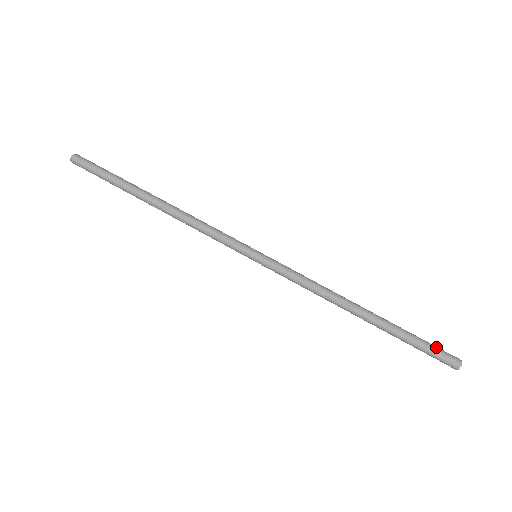
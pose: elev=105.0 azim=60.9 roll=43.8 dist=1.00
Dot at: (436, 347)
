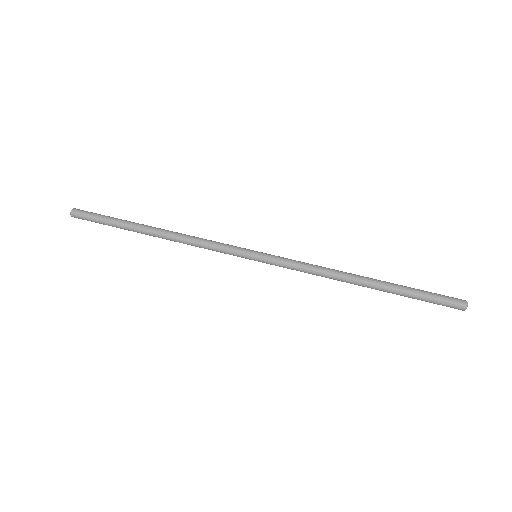
Dot at: (439, 294)
